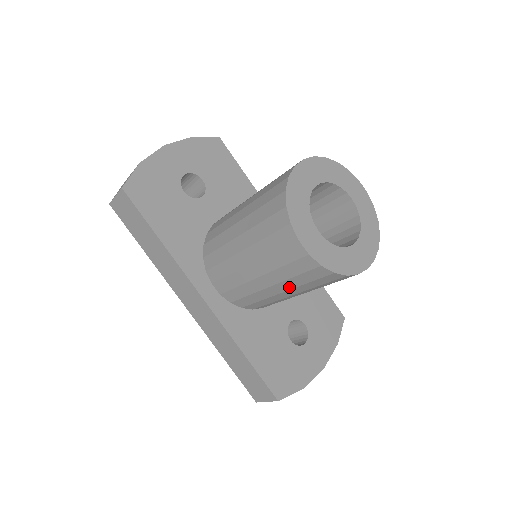
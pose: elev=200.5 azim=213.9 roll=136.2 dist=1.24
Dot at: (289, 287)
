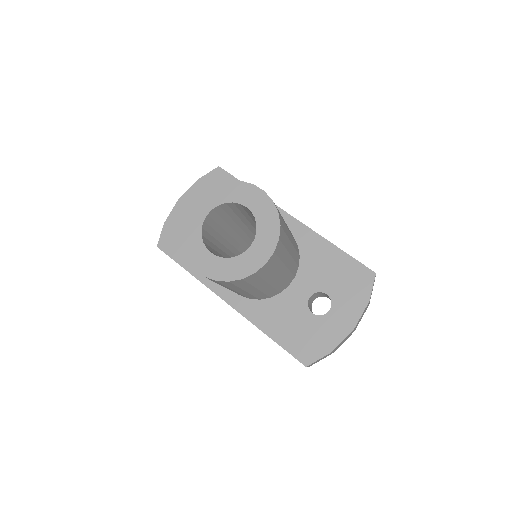
Dot at: (240, 289)
